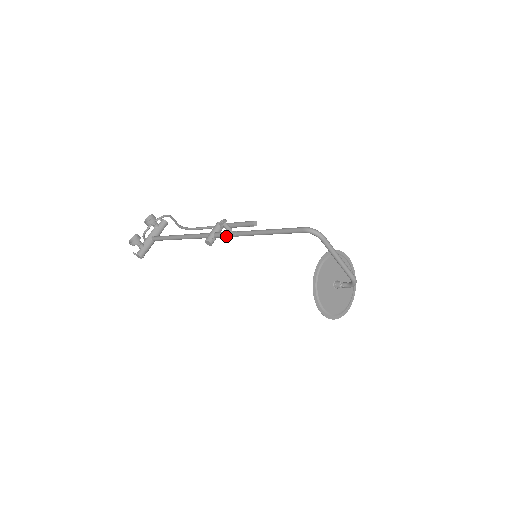
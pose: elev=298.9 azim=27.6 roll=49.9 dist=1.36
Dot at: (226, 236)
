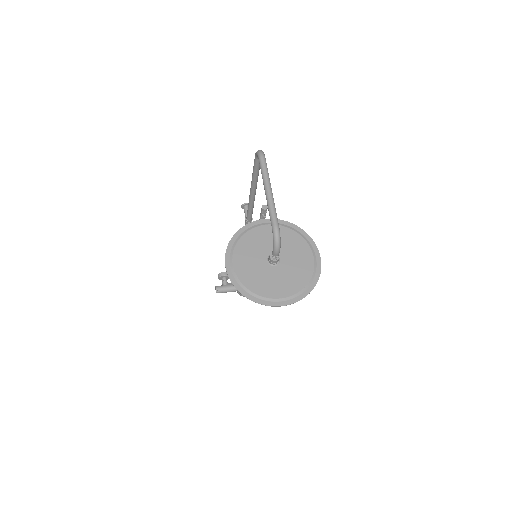
Dot at: occluded
